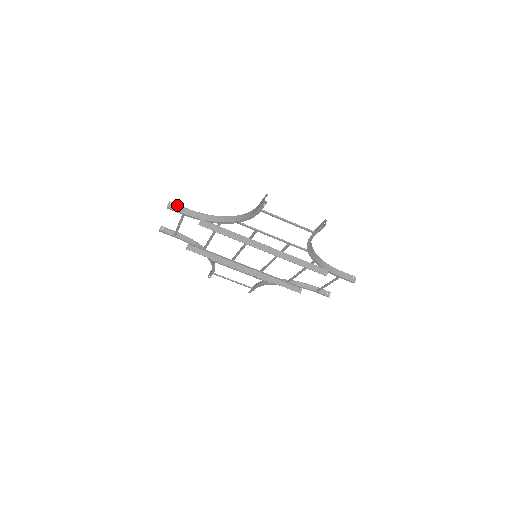
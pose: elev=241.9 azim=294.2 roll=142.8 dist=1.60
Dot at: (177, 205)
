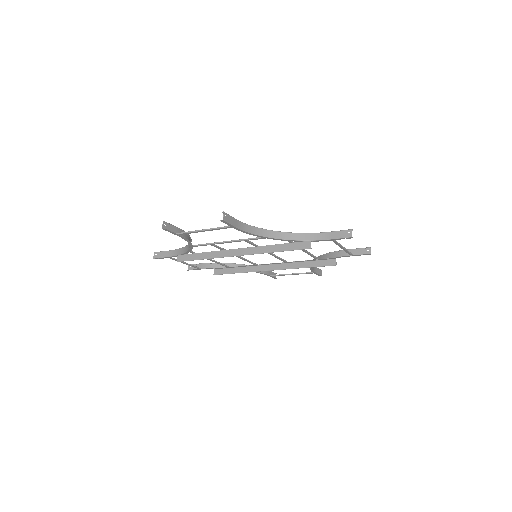
Dot at: (160, 252)
